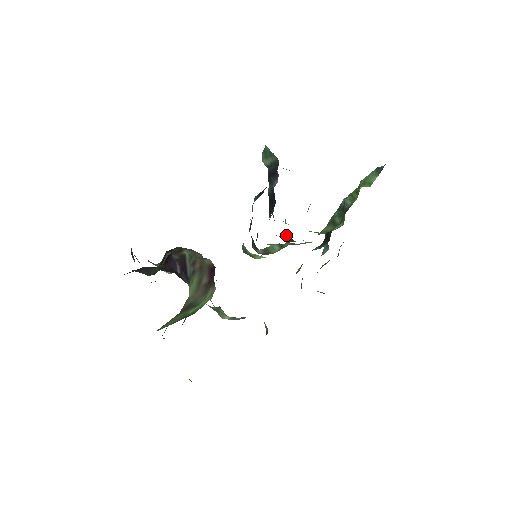
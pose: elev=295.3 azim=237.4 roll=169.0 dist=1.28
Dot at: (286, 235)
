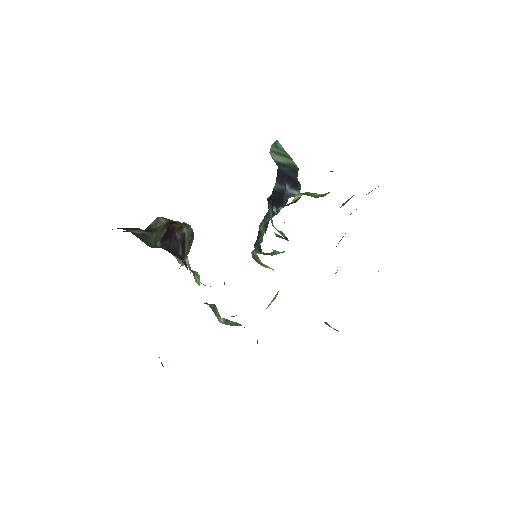
Dot at: (282, 233)
